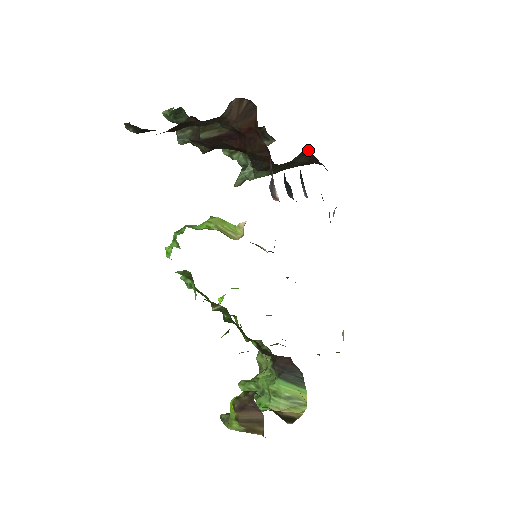
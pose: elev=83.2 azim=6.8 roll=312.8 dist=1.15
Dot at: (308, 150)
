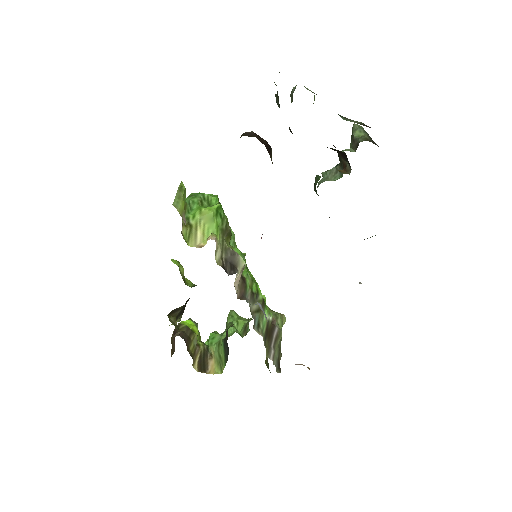
Dot at: occluded
